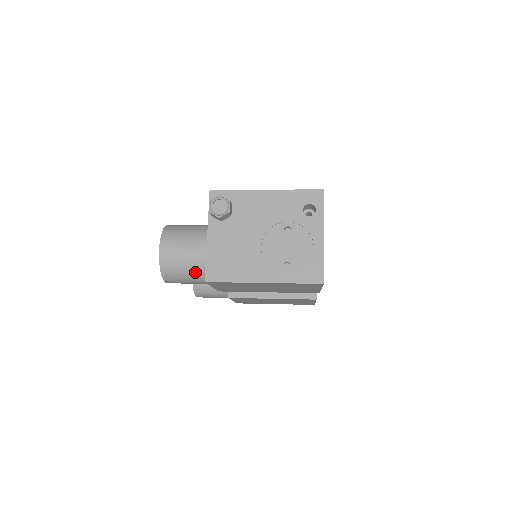
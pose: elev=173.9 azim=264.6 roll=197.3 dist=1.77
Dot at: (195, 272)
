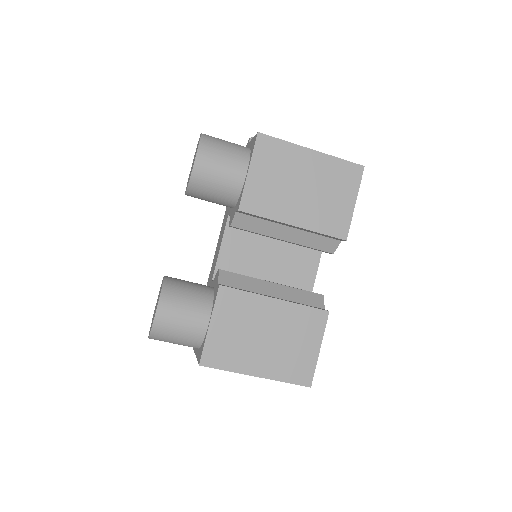
Dot at: (236, 149)
